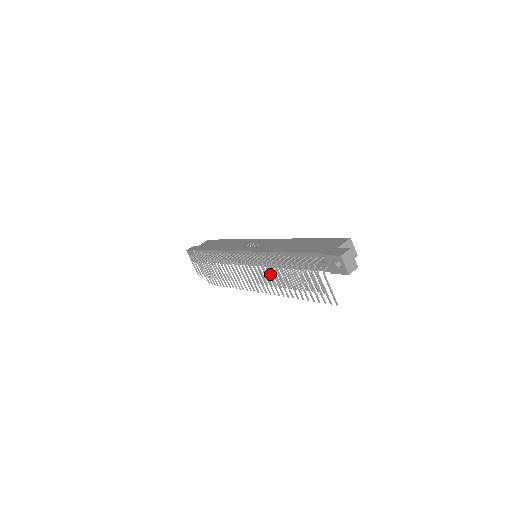
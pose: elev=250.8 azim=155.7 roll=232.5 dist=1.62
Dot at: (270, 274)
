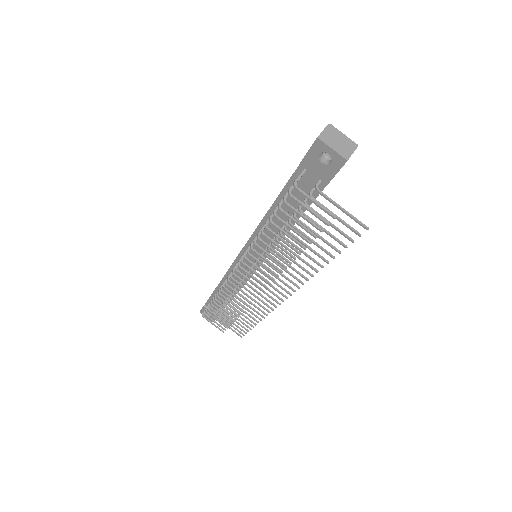
Dot at: (268, 255)
